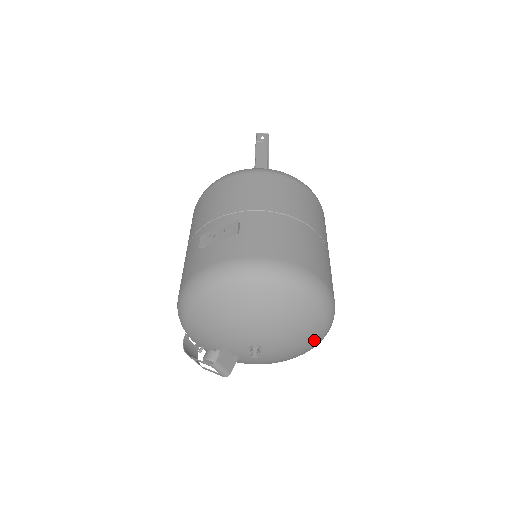
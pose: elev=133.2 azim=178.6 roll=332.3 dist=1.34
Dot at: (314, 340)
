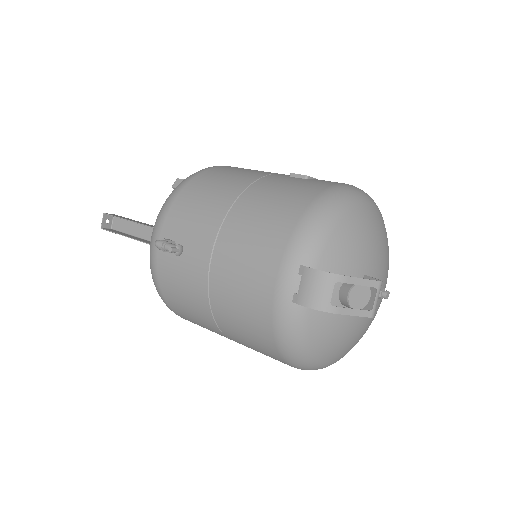
Dot at: occluded
